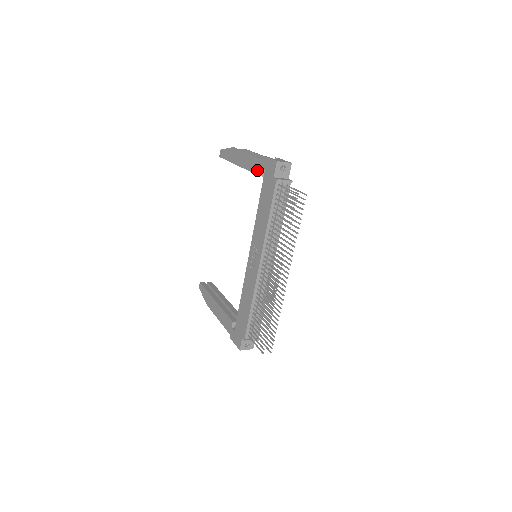
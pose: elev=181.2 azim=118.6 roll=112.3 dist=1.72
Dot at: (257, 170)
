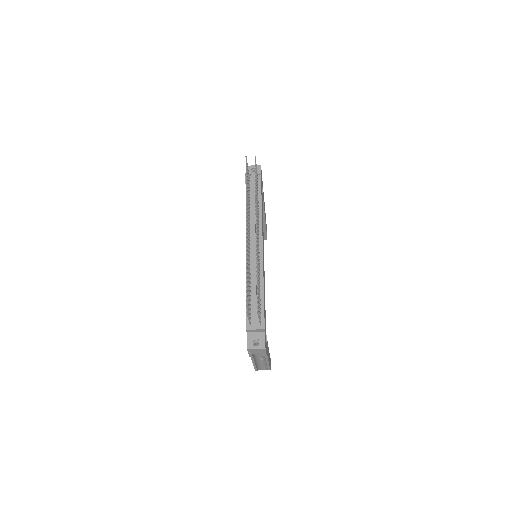
Dot at: occluded
